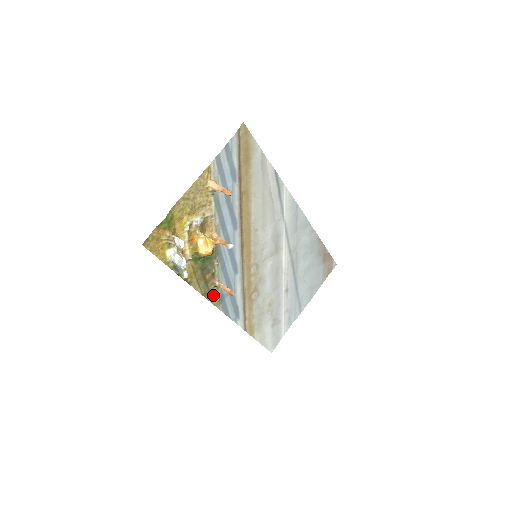
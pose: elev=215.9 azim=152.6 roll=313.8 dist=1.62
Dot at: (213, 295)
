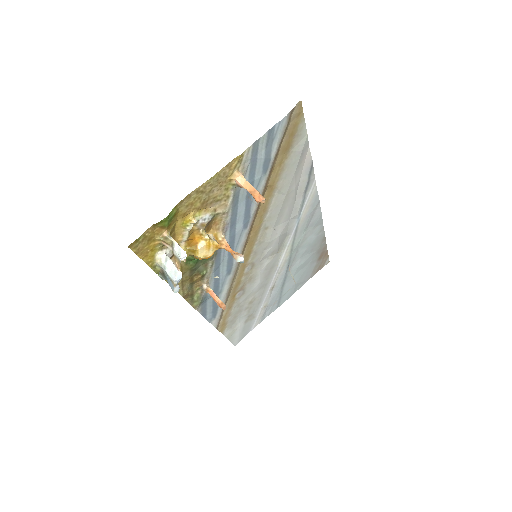
Dot at: (195, 297)
